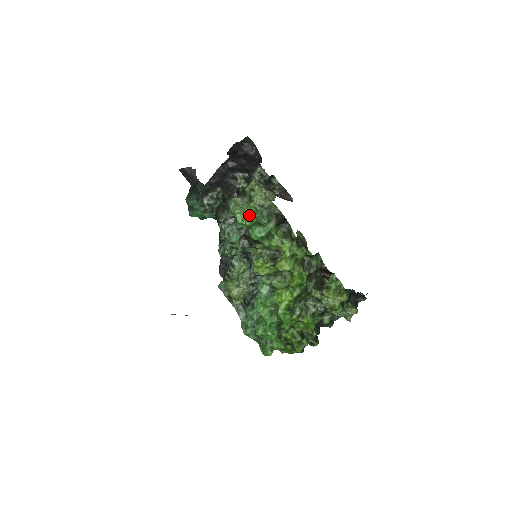
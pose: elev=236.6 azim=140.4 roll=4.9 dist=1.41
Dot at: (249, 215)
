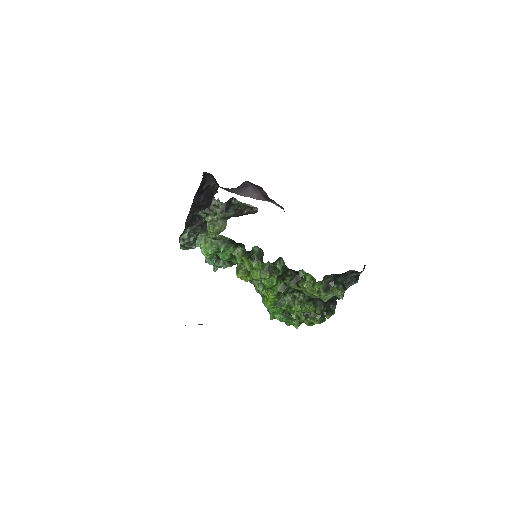
Dot at: (205, 251)
